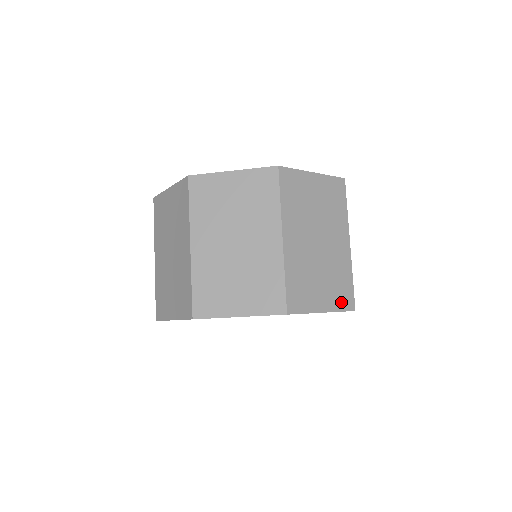
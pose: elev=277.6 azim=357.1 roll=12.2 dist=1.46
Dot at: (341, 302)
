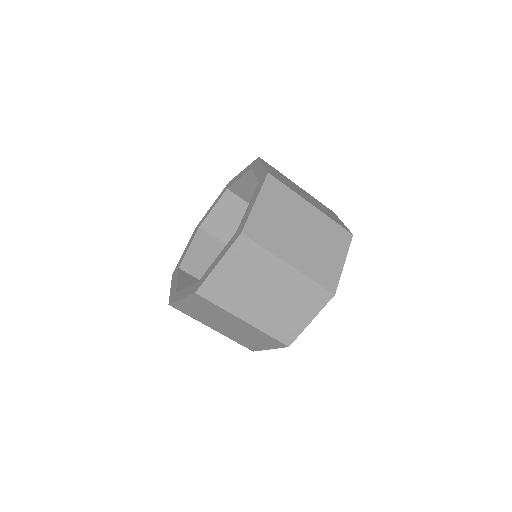
Dot at: (344, 243)
